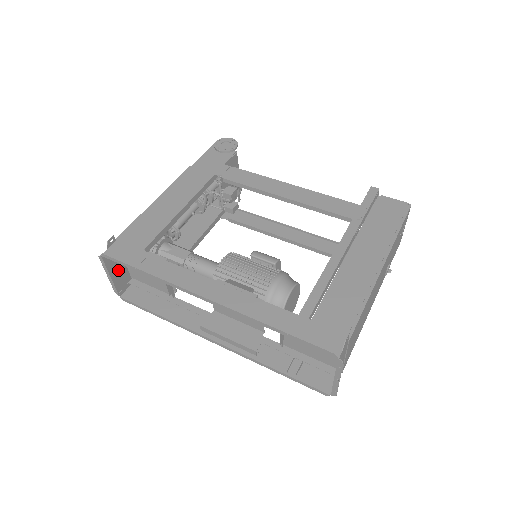
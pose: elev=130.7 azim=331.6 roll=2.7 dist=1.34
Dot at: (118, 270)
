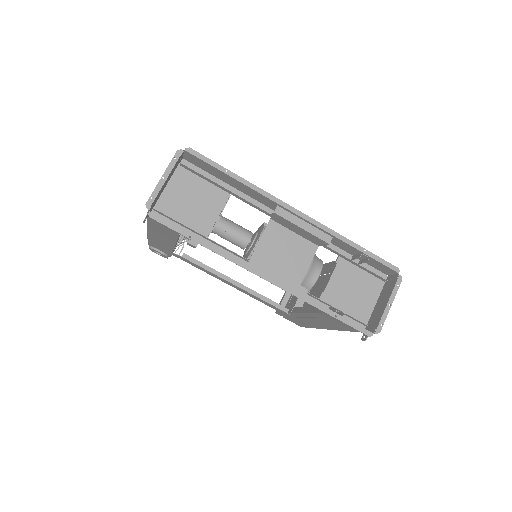
Dot at: (165, 184)
